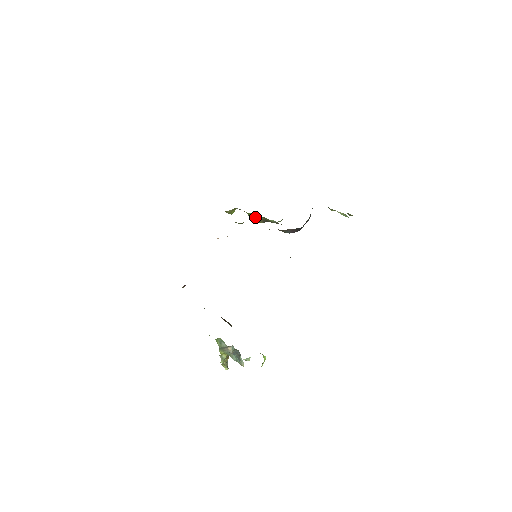
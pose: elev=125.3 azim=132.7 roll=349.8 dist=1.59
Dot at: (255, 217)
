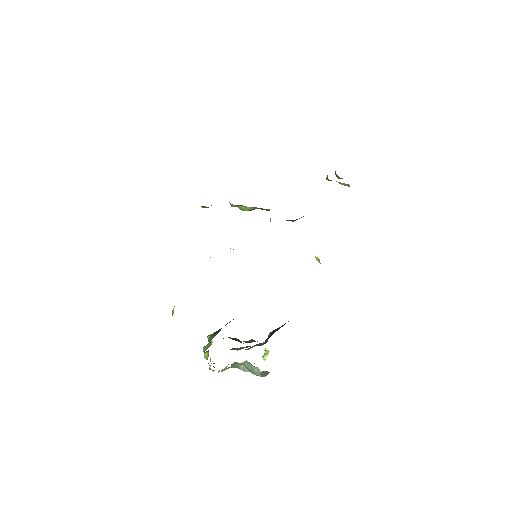
Dot at: (246, 208)
